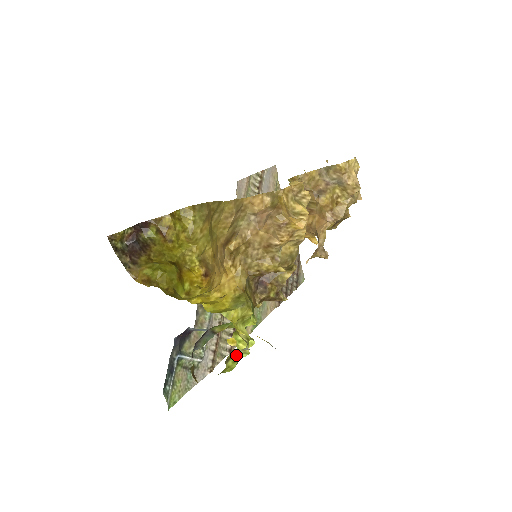
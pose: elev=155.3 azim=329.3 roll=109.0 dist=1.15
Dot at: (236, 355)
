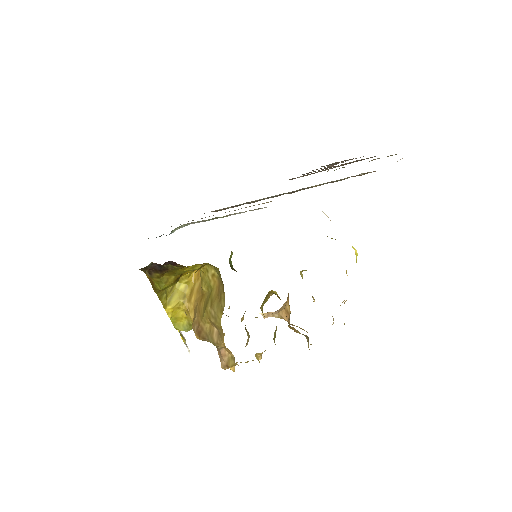
Dot at: occluded
